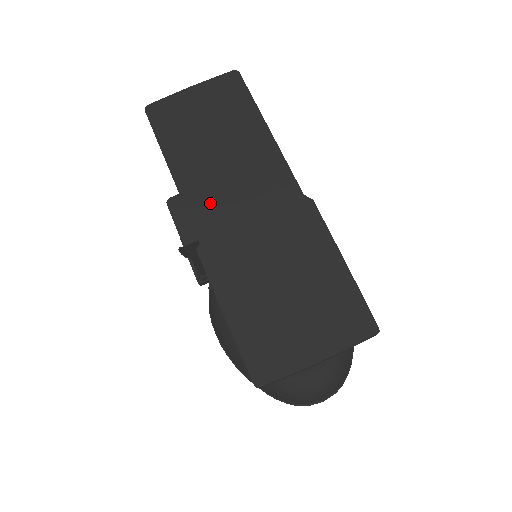
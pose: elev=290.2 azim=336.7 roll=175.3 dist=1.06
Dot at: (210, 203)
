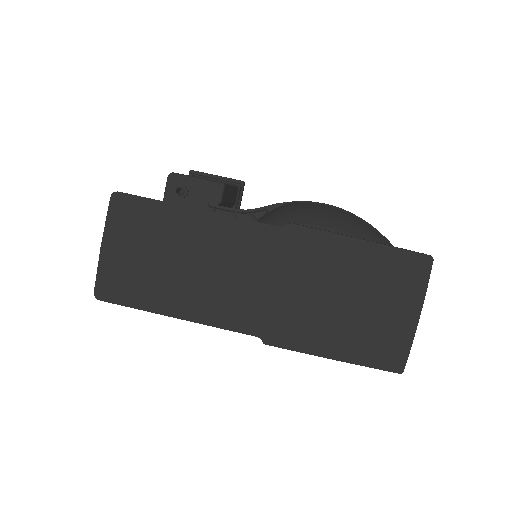
Dot at: (231, 306)
